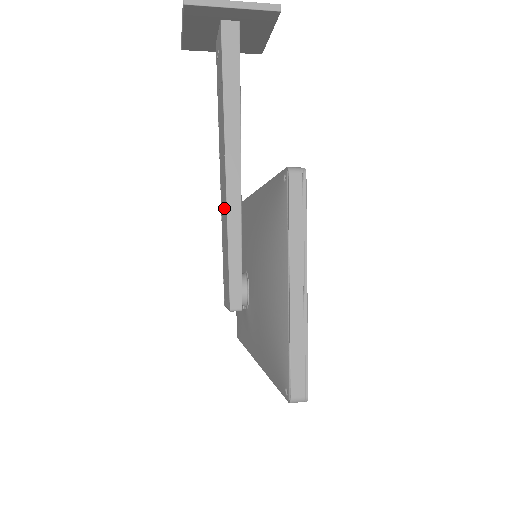
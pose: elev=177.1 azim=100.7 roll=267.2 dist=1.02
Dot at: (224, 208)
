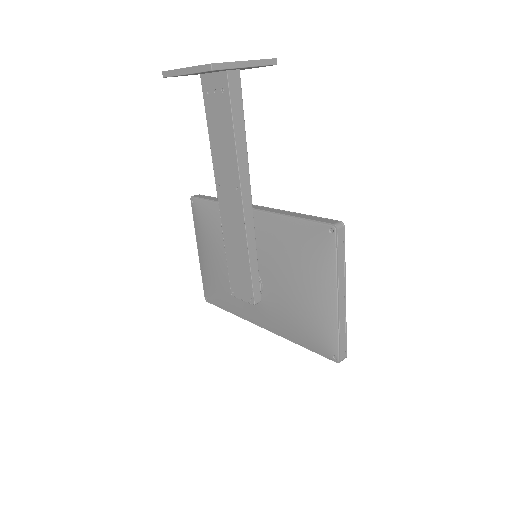
Dot at: (236, 229)
